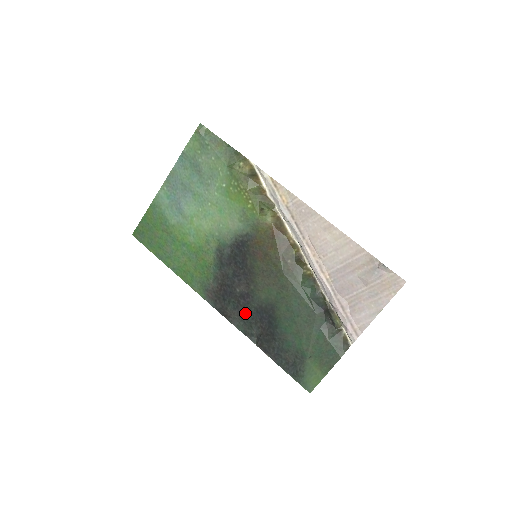
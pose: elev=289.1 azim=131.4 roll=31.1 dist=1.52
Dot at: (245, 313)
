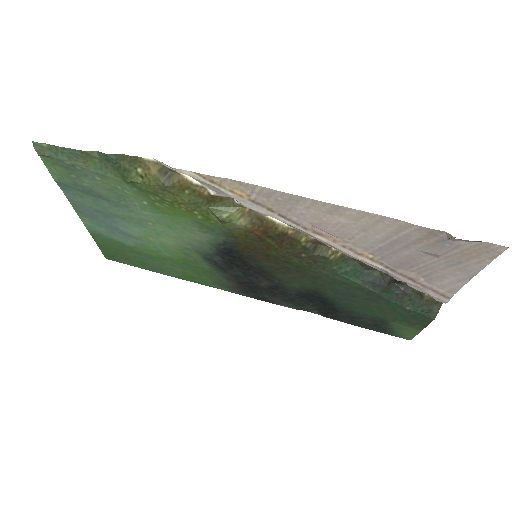
Dot at: (287, 298)
